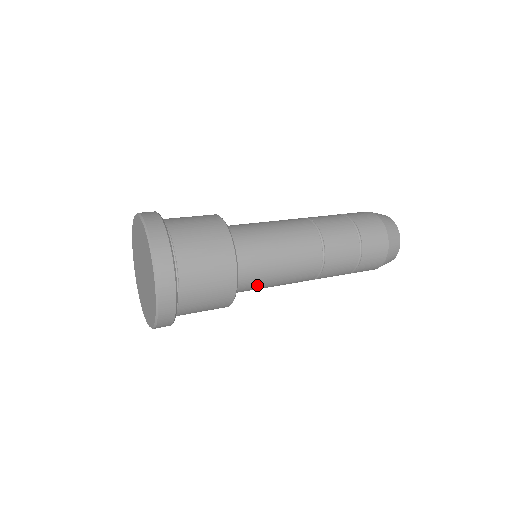
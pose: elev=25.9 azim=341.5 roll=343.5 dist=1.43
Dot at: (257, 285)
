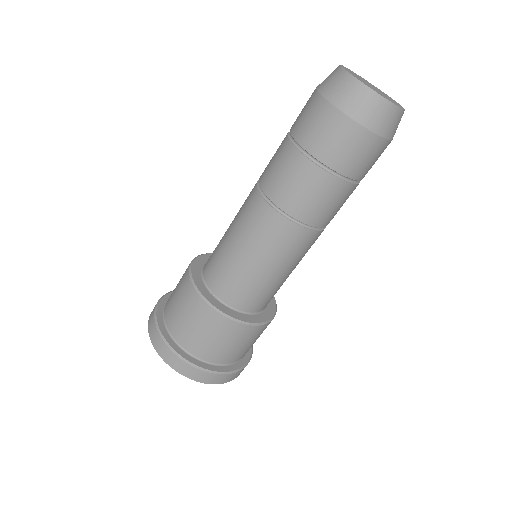
Dot at: occluded
